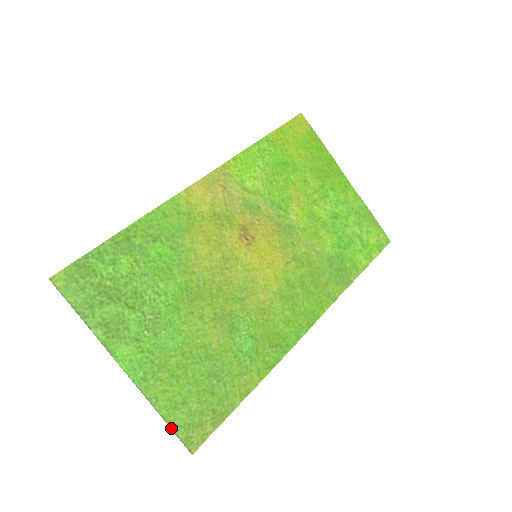
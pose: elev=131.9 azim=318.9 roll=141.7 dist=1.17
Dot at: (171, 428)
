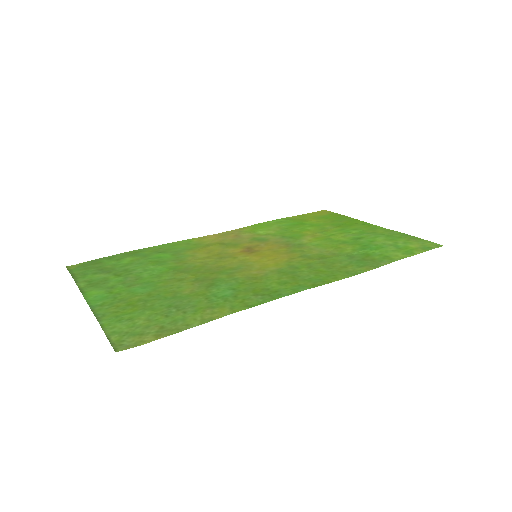
Dot at: (105, 333)
